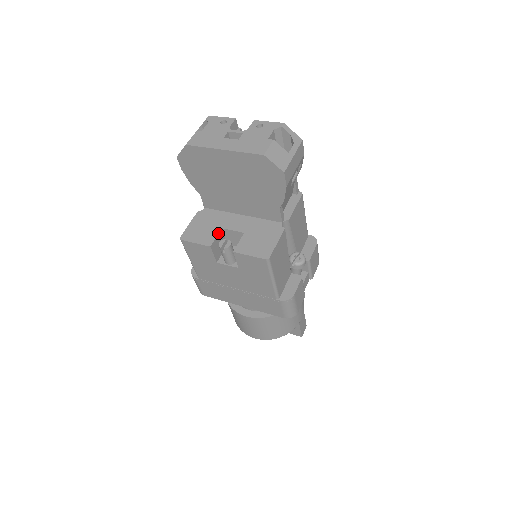
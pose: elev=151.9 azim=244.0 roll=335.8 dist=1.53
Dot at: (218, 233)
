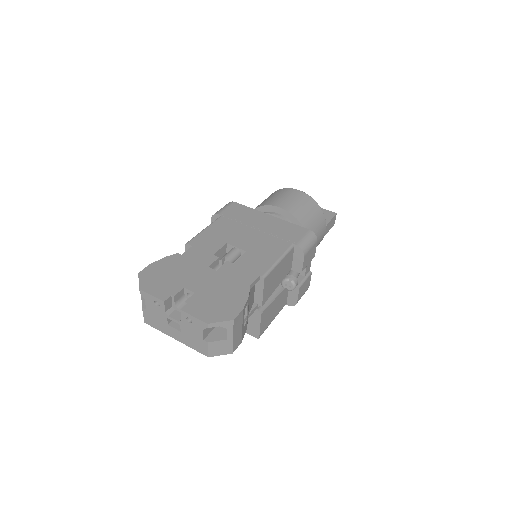
Dot at: occluded
